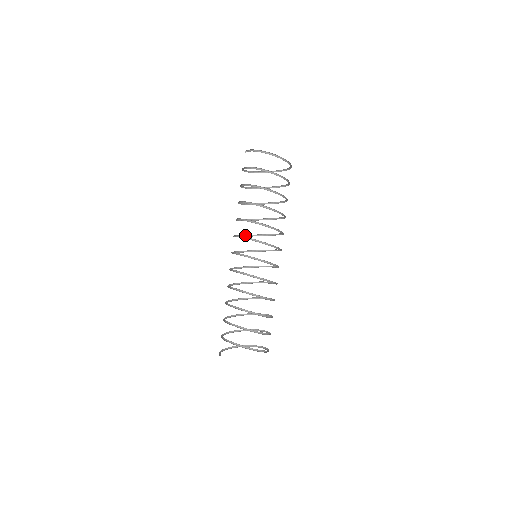
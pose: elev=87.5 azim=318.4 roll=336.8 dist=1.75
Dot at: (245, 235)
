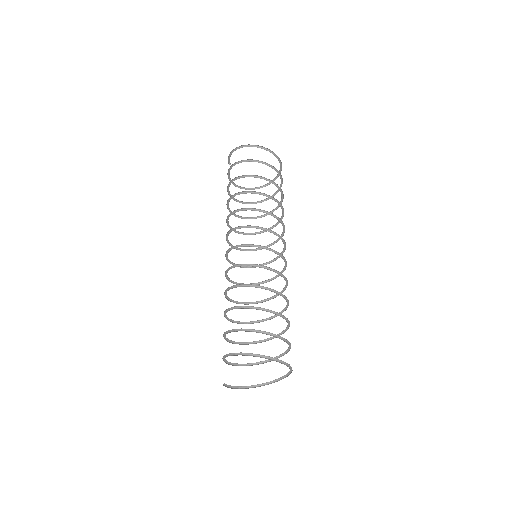
Dot at: (253, 250)
